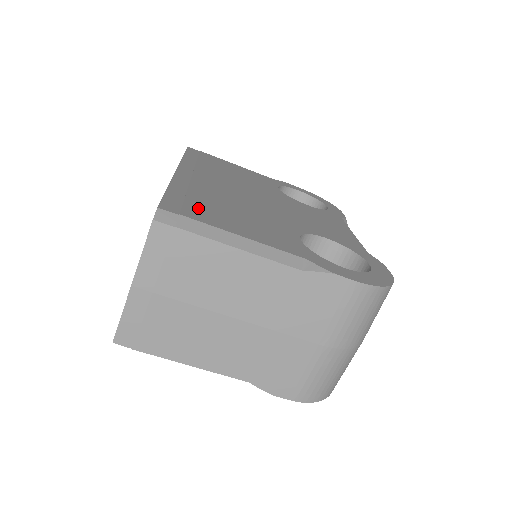
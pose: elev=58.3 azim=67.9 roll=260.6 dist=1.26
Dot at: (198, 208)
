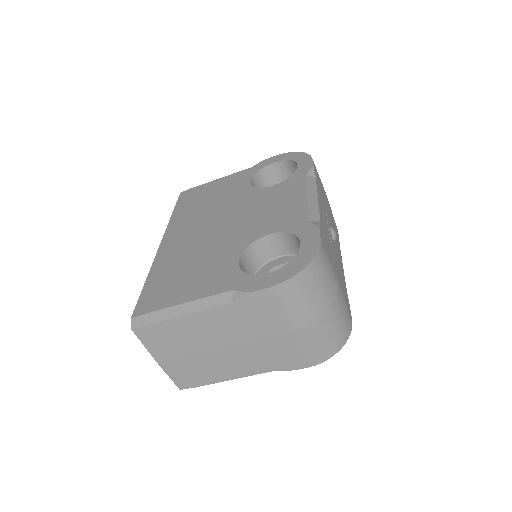
Dot at: (160, 292)
